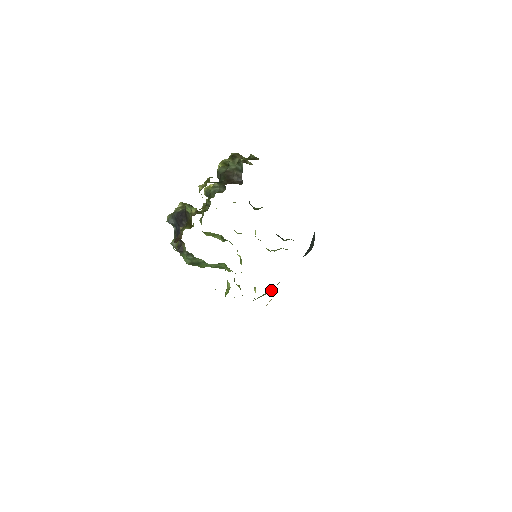
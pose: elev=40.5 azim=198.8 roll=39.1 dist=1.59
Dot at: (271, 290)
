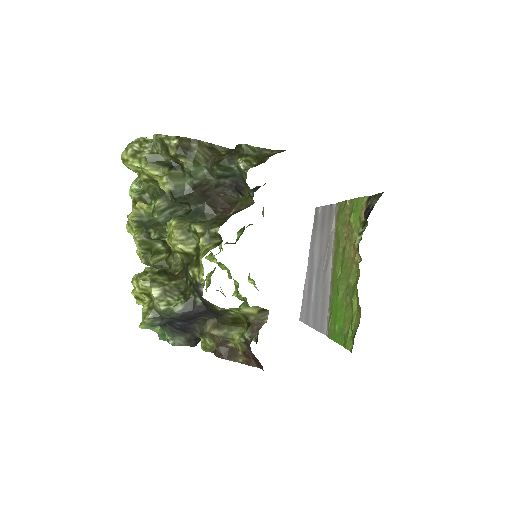
Dot at: occluded
